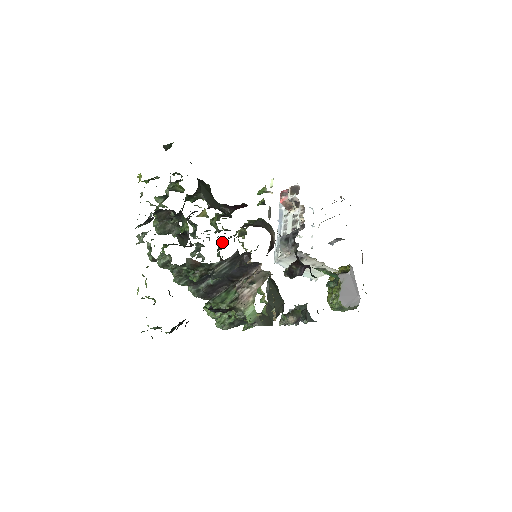
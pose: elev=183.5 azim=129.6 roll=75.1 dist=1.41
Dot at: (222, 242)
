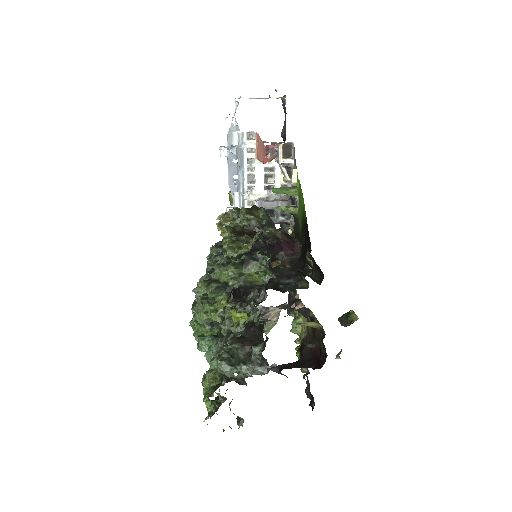
Dot at: occluded
